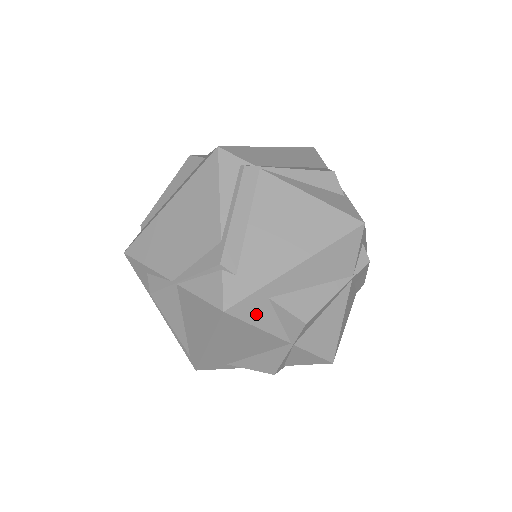
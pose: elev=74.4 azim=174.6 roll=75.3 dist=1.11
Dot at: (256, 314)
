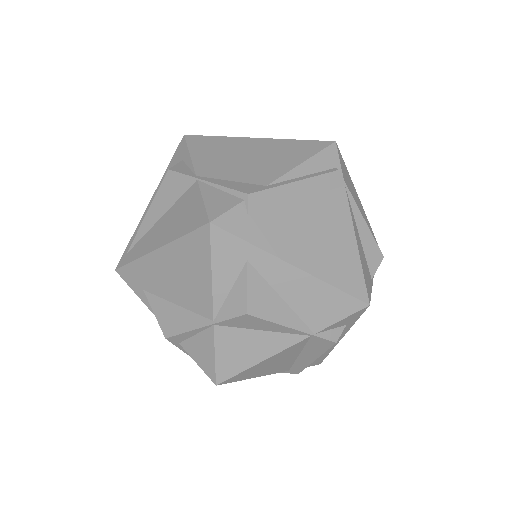
Dot at: (225, 259)
